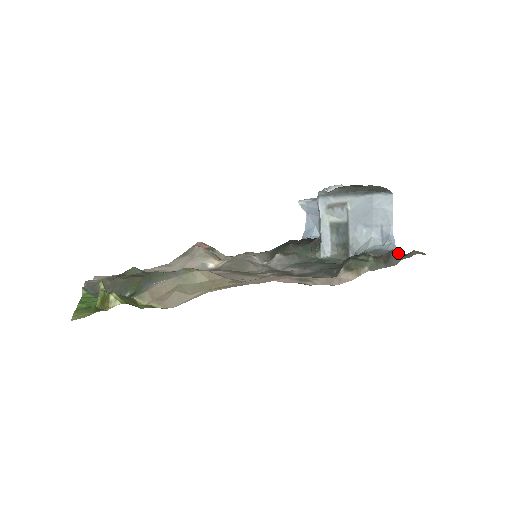
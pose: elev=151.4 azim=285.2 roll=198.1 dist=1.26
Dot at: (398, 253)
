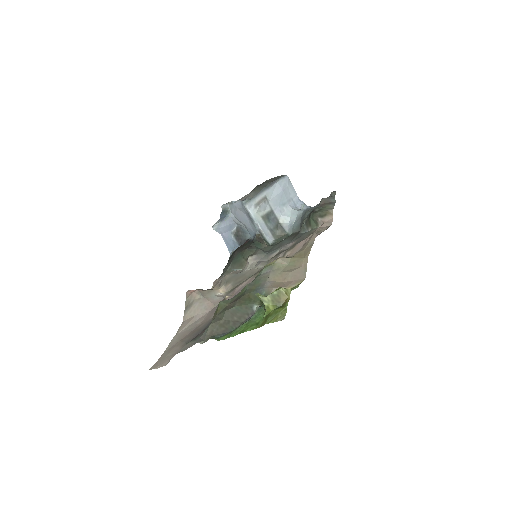
Dot at: occluded
